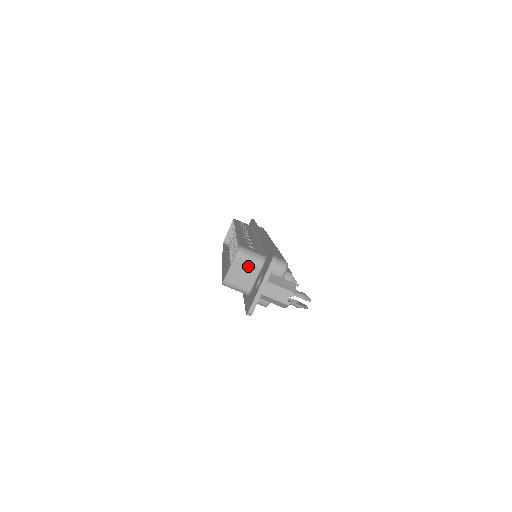
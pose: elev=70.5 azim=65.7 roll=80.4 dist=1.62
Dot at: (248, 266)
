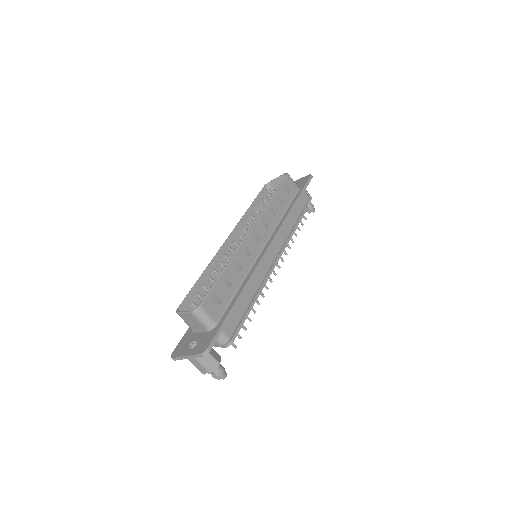
Dot at: (197, 323)
